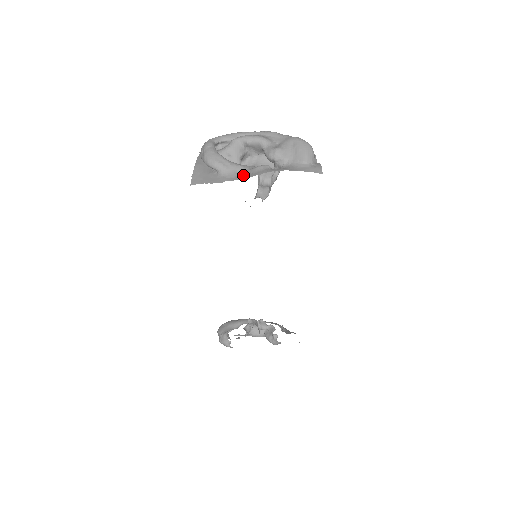
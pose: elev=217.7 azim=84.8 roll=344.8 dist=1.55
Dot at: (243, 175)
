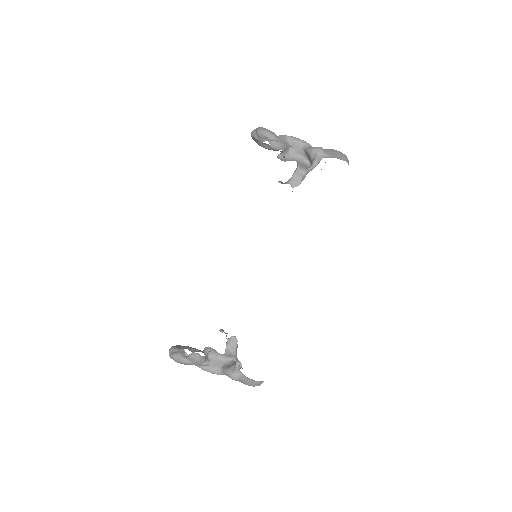
Dot at: occluded
